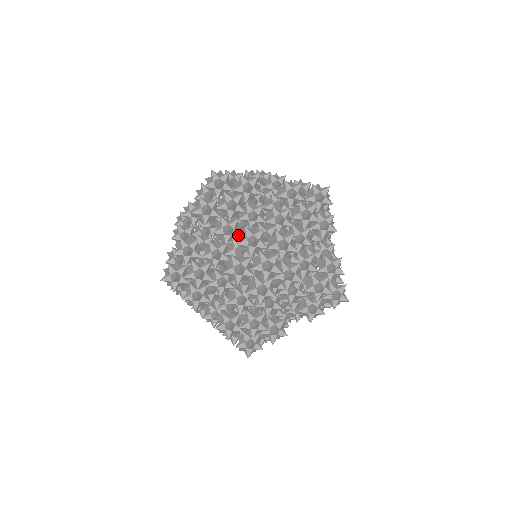
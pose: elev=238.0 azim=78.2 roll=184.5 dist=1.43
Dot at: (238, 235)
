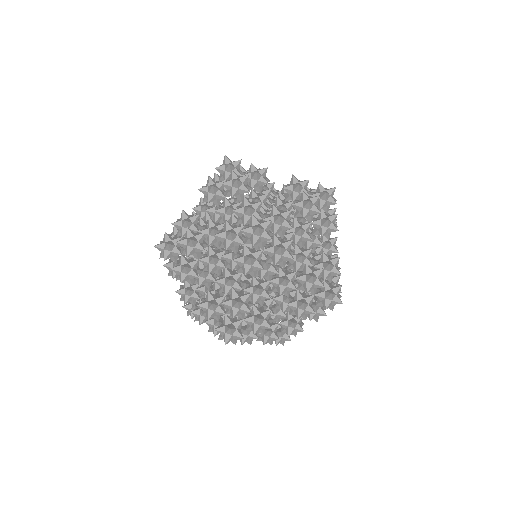
Dot at: (237, 207)
